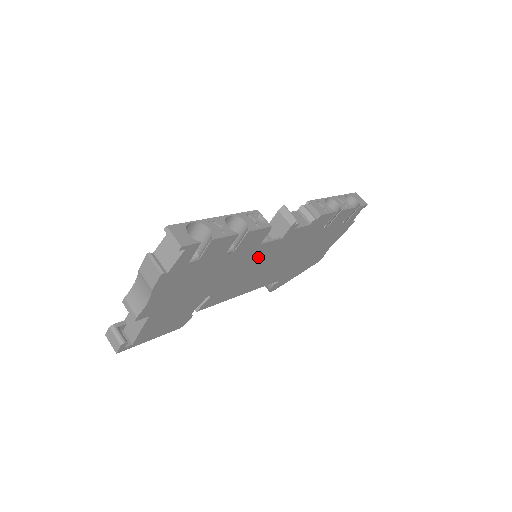
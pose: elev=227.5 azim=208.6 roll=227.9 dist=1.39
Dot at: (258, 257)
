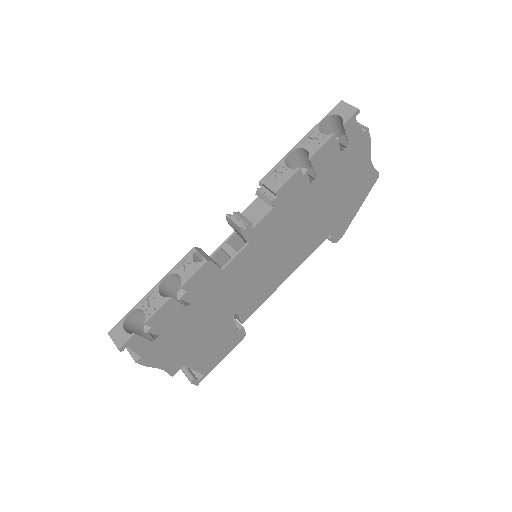
Dot at: (244, 268)
